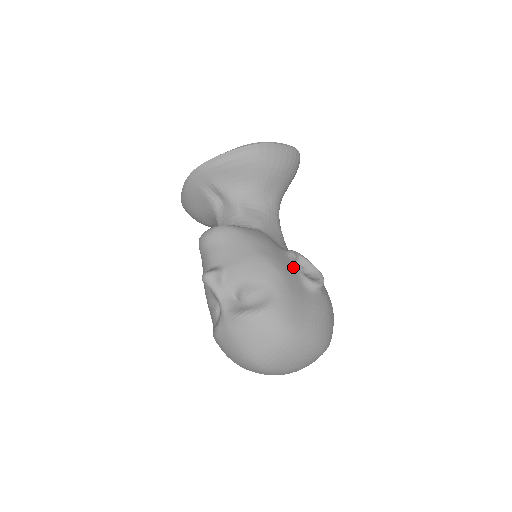
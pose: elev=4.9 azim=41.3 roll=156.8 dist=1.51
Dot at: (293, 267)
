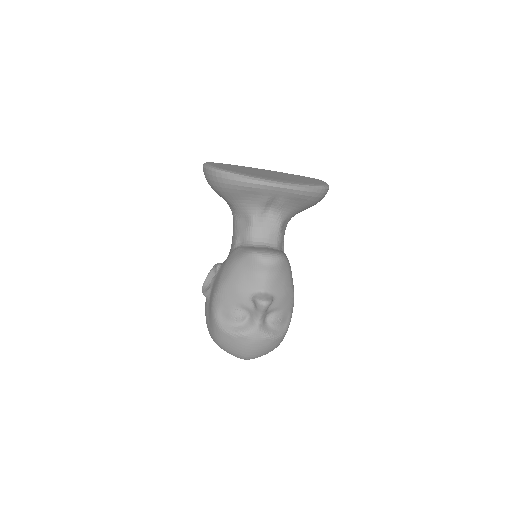
Dot at: occluded
